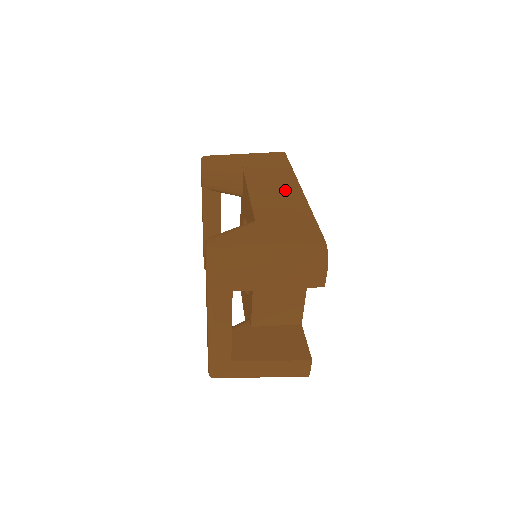
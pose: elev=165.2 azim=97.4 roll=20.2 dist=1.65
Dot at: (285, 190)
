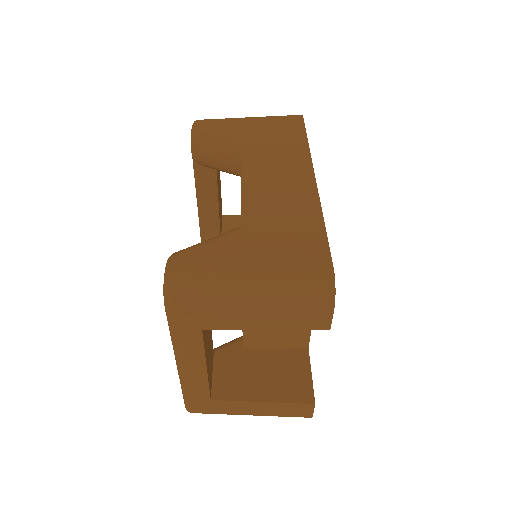
Dot at: (292, 177)
